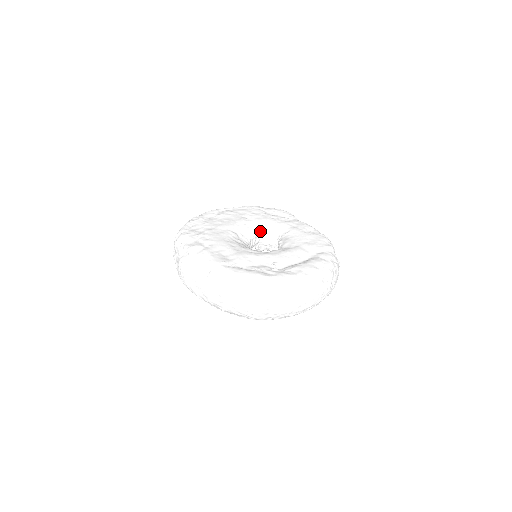
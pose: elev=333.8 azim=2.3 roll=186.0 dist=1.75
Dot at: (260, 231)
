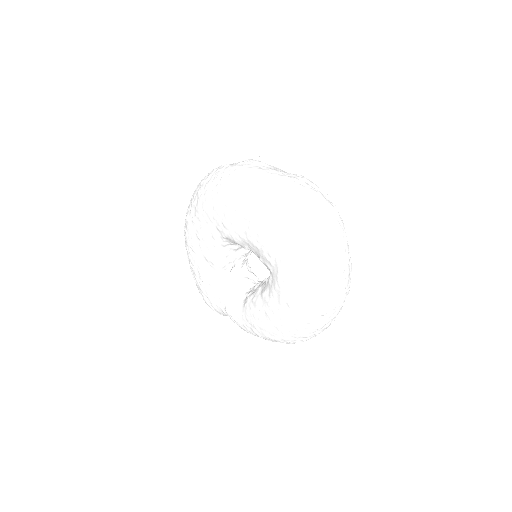
Dot at: (247, 264)
